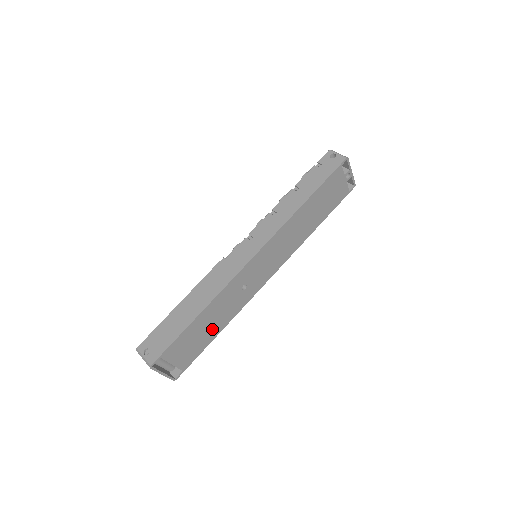
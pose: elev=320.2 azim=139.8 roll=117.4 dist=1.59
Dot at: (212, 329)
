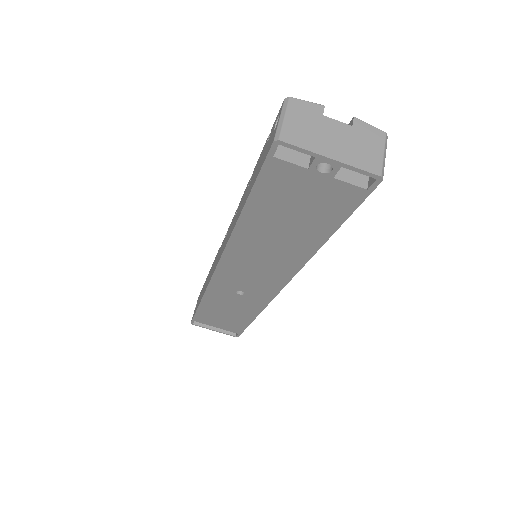
Dot at: (237, 315)
